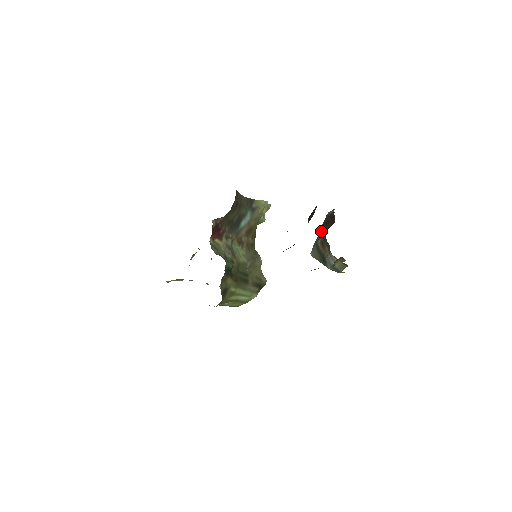
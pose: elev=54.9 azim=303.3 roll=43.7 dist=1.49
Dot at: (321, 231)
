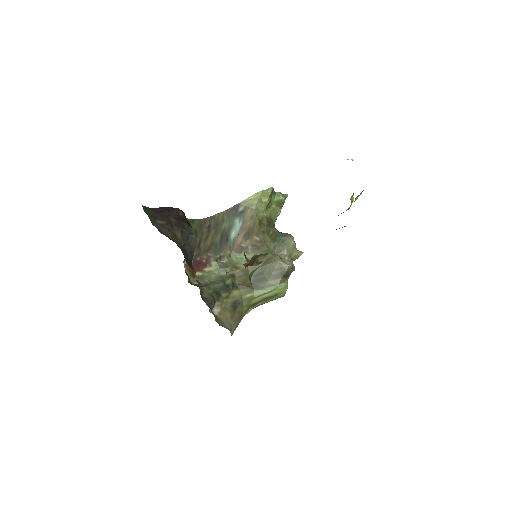
Dot at: occluded
